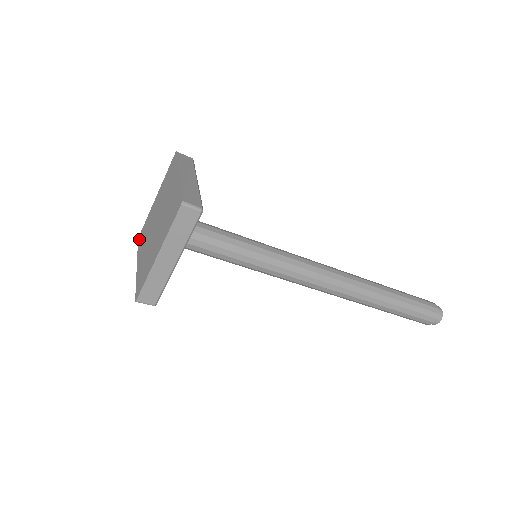
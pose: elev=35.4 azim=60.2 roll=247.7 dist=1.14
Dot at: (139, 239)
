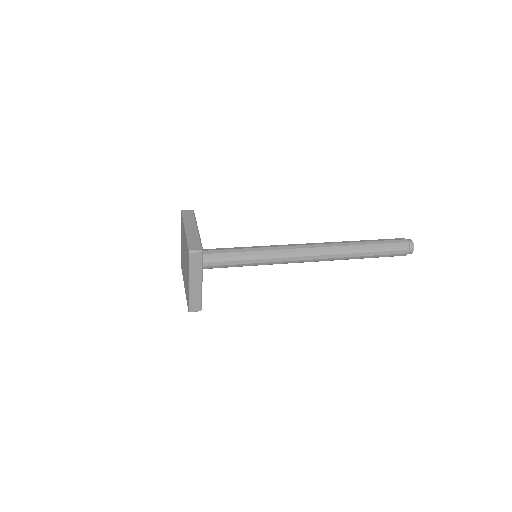
Dot at: occluded
